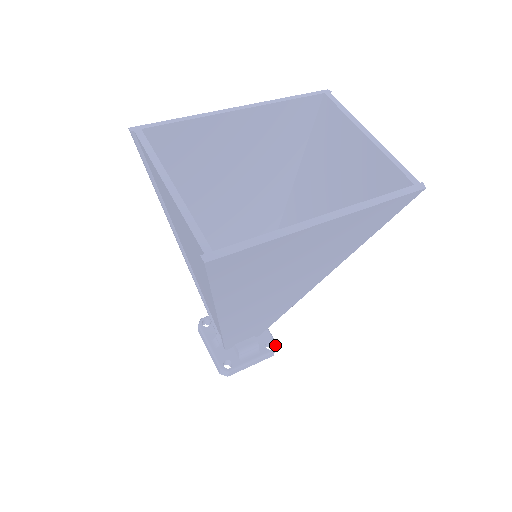
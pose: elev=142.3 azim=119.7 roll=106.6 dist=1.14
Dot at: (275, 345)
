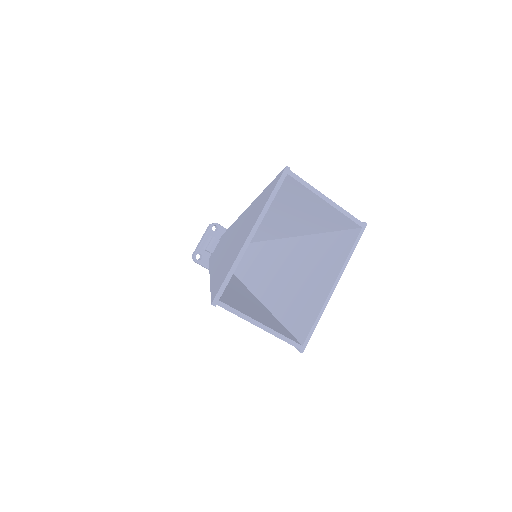
Dot at: occluded
